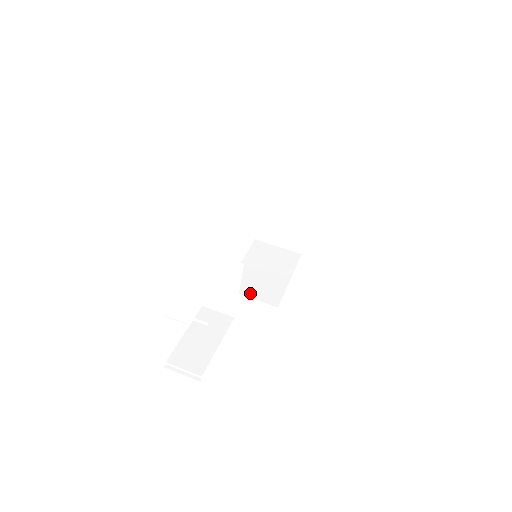
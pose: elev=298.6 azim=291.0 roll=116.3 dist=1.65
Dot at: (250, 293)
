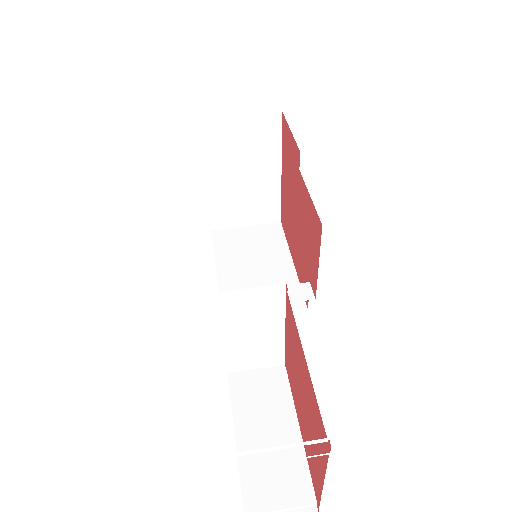
Dot at: occluded
